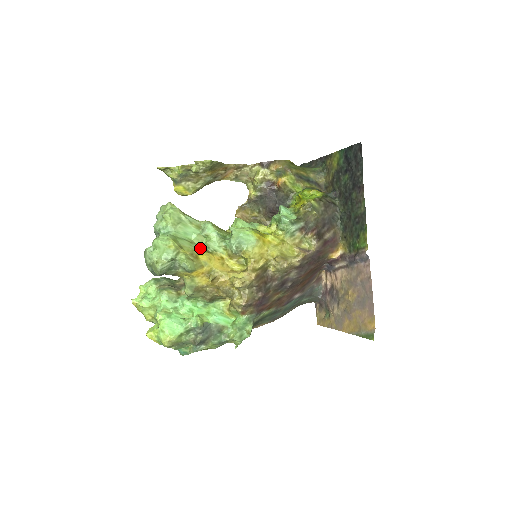
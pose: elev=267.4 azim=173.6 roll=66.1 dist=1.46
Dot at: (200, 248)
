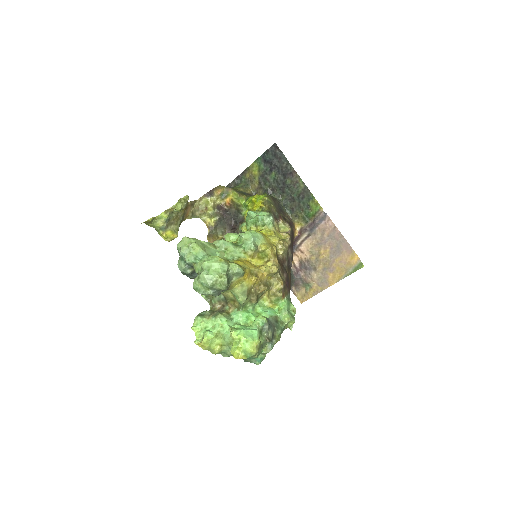
Dot at: (229, 260)
